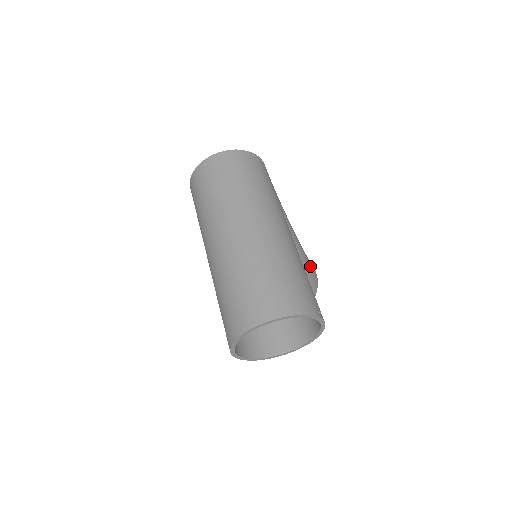
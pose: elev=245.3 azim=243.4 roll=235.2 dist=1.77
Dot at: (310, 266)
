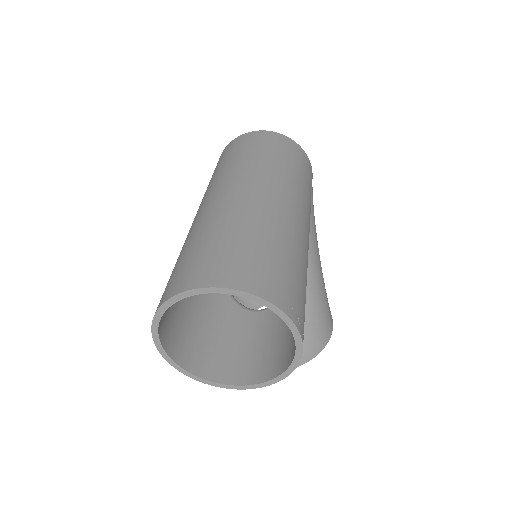
Dot at: (326, 306)
